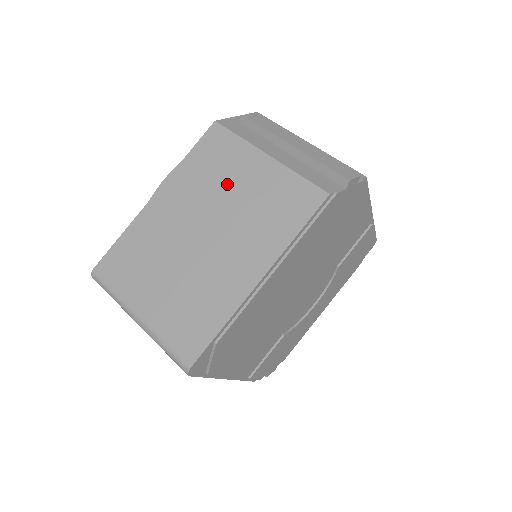
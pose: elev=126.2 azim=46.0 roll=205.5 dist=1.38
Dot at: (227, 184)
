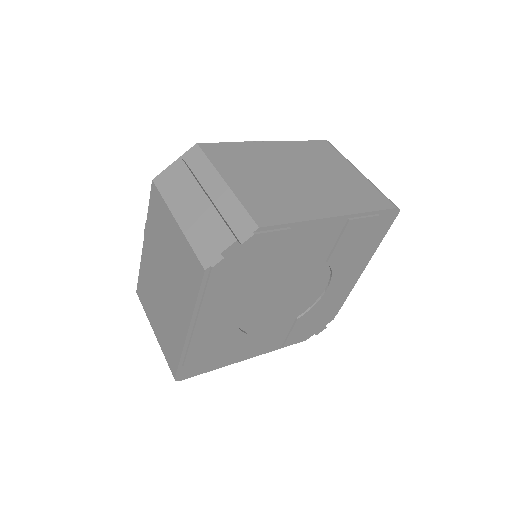
Dot at: (165, 244)
